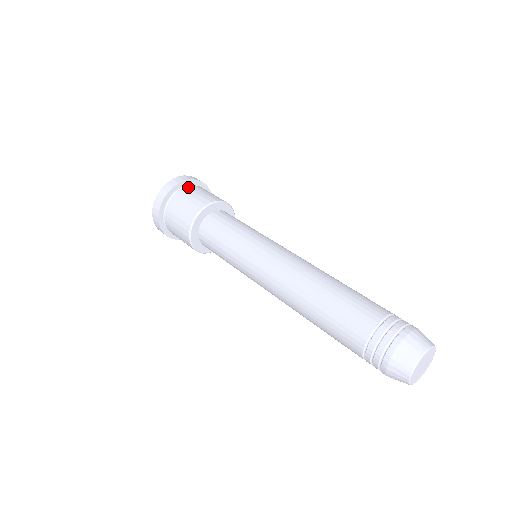
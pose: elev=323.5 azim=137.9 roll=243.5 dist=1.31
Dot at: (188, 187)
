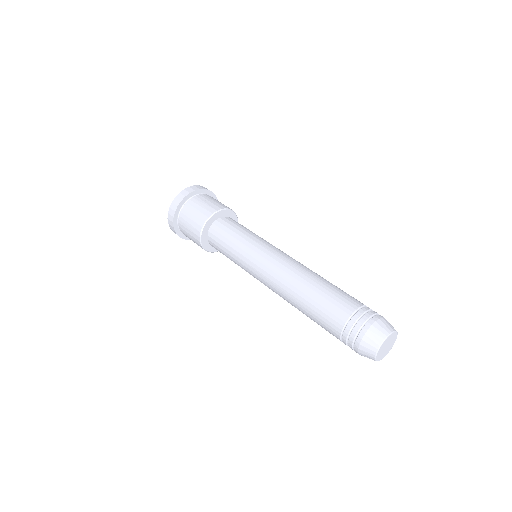
Dot at: occluded
